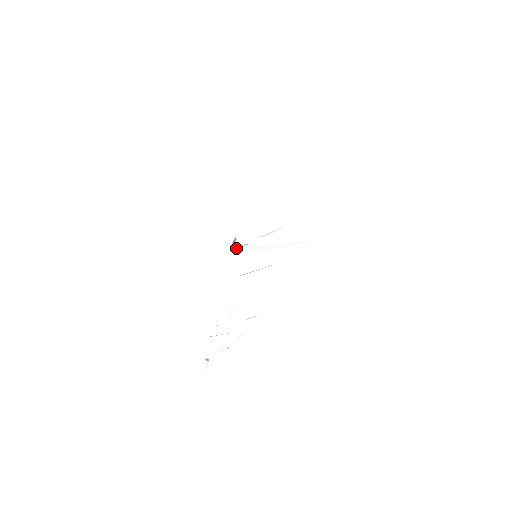
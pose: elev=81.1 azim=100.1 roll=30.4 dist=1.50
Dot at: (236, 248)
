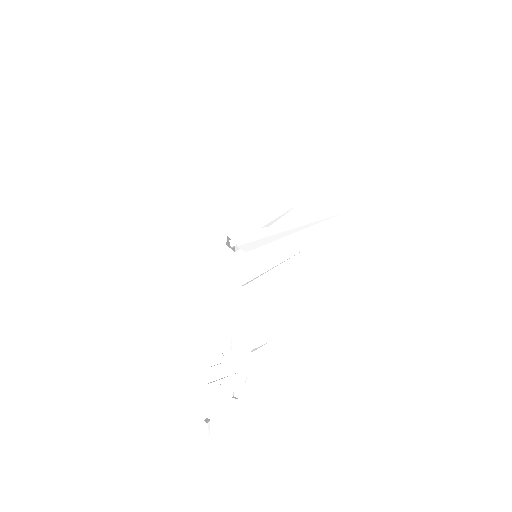
Dot at: occluded
